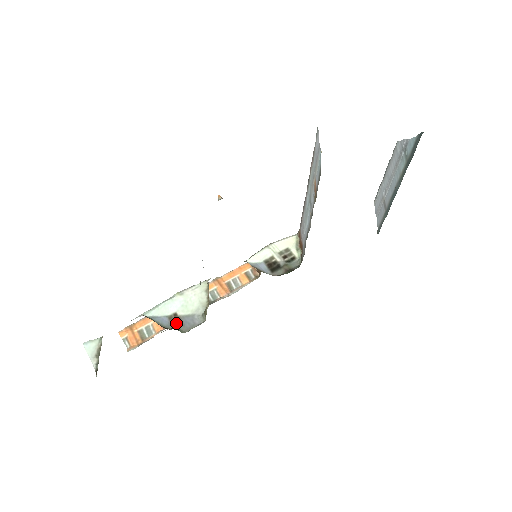
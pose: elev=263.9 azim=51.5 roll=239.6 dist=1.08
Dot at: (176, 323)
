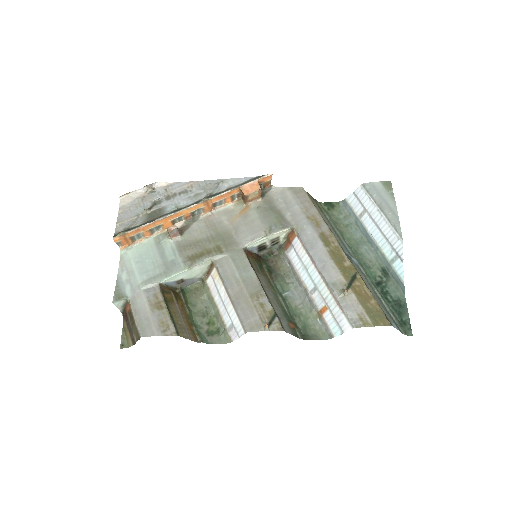
Dot at: (181, 284)
